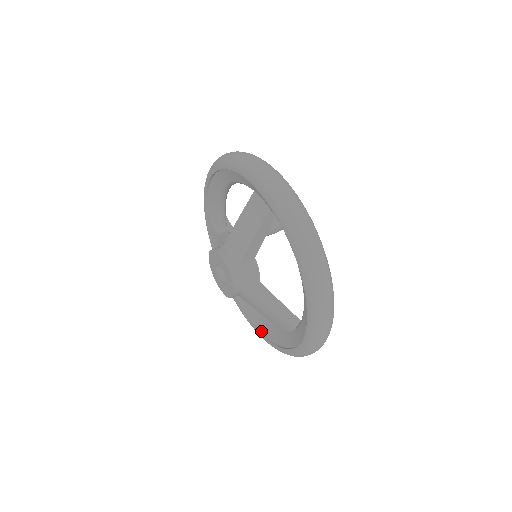
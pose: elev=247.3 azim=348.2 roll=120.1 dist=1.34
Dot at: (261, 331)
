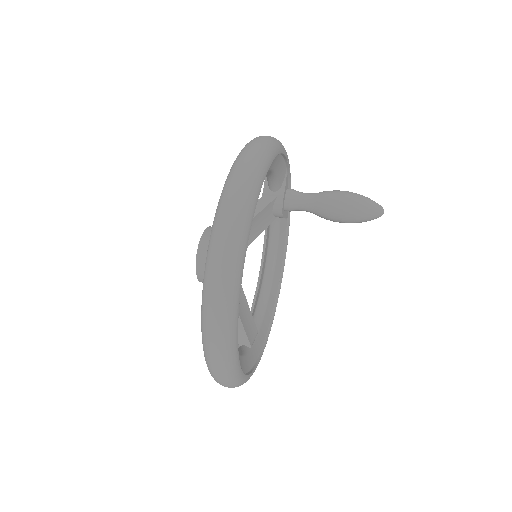
Dot at: (255, 303)
